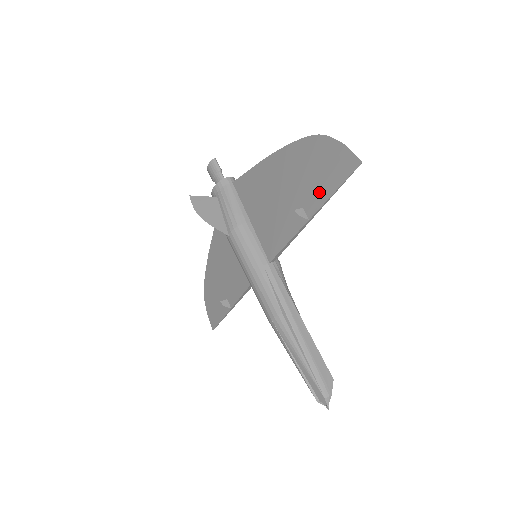
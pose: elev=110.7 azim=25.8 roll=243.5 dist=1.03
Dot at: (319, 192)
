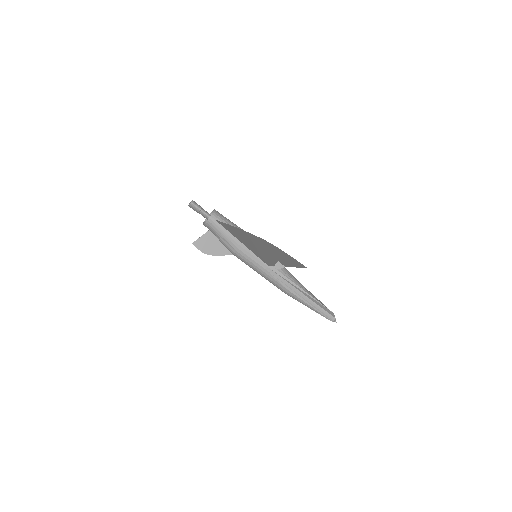
Dot at: (285, 262)
